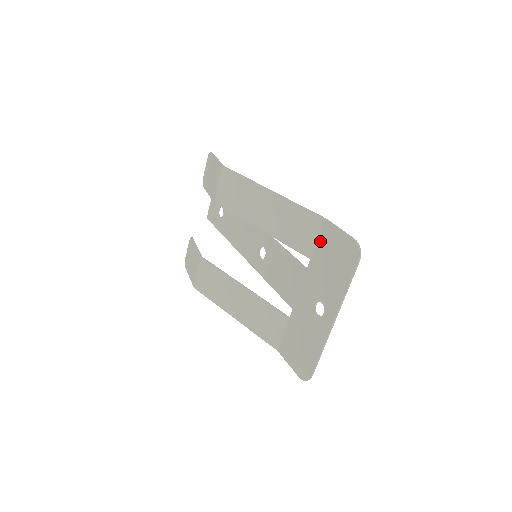
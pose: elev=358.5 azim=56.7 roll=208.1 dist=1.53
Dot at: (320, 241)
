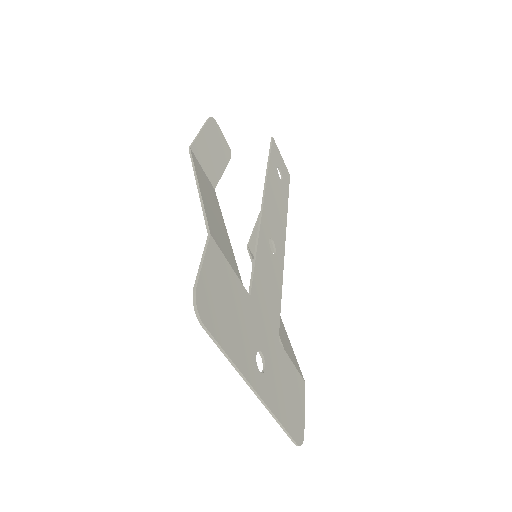
Dot at: (223, 266)
